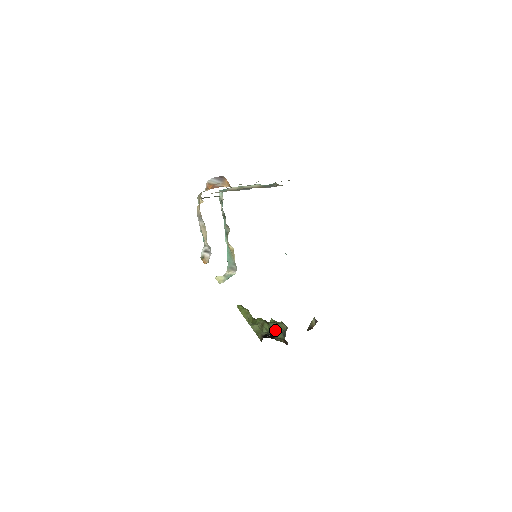
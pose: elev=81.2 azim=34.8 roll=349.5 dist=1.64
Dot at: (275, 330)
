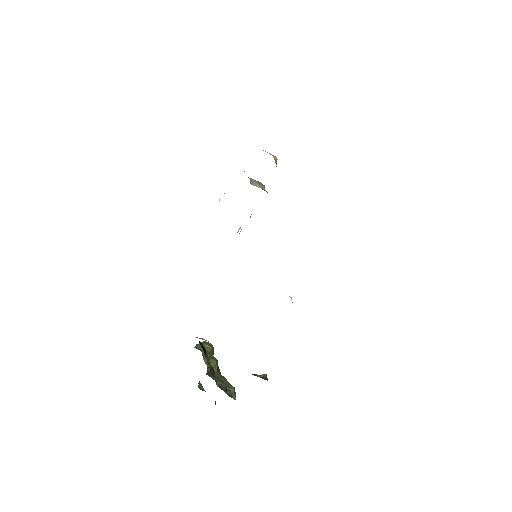
Dot at: (218, 375)
